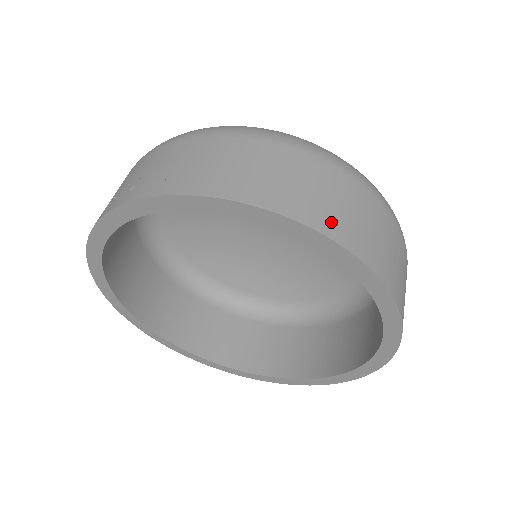
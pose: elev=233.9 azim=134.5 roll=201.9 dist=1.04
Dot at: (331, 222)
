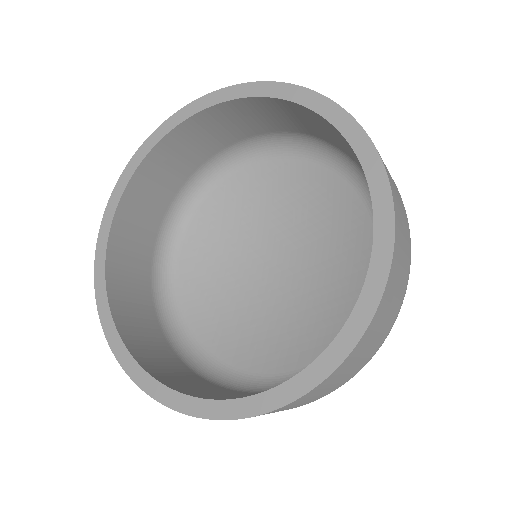
Dot at: occluded
